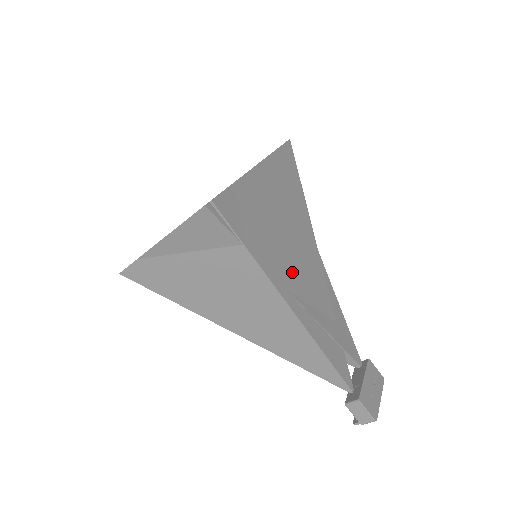
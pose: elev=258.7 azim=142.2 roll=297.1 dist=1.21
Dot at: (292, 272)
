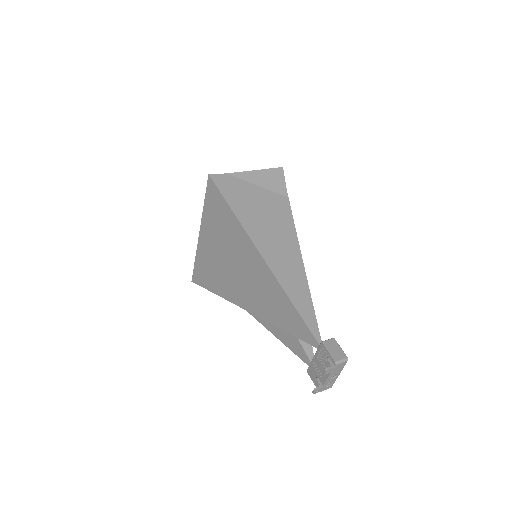
Dot at: occluded
